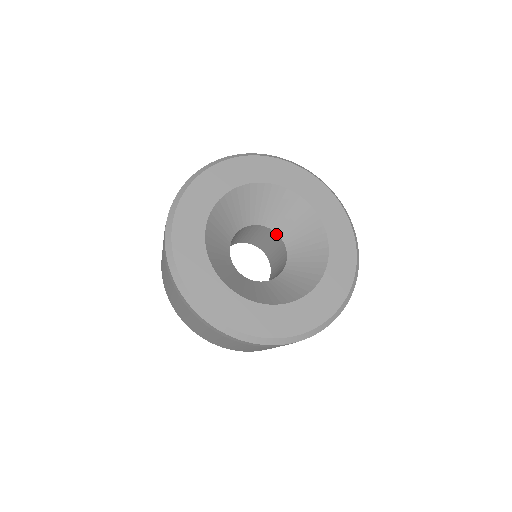
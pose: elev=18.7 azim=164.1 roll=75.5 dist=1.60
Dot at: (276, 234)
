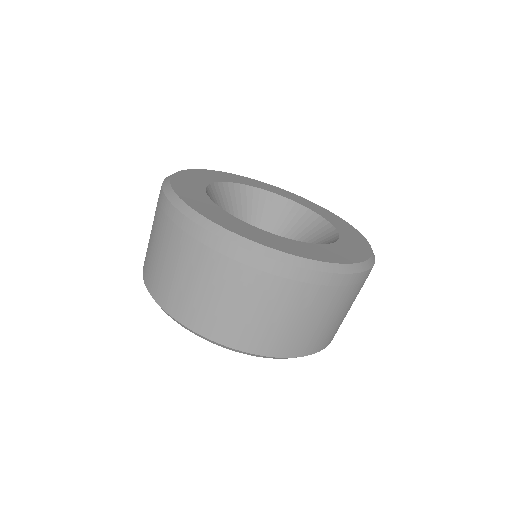
Dot at: occluded
